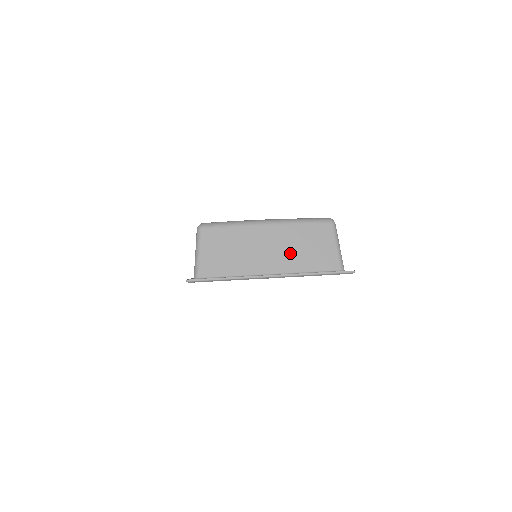
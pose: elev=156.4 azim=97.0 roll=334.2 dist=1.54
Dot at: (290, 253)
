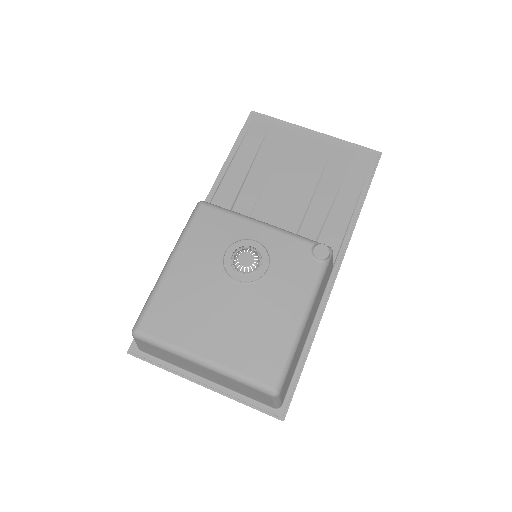
Dot at: (224, 383)
